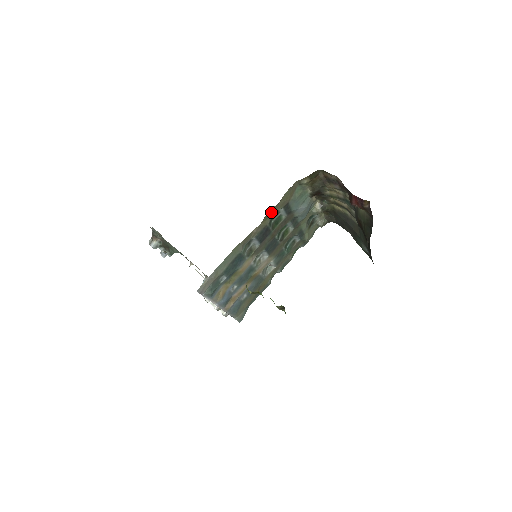
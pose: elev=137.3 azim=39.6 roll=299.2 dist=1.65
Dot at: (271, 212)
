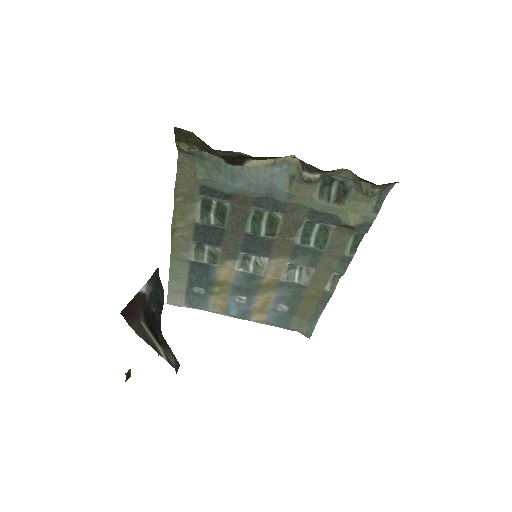
Dot at: (187, 204)
